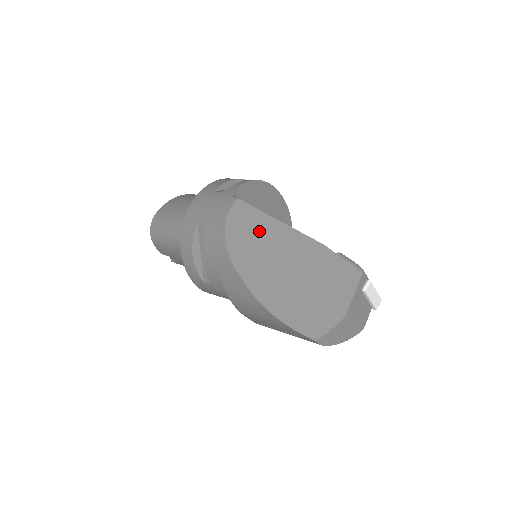
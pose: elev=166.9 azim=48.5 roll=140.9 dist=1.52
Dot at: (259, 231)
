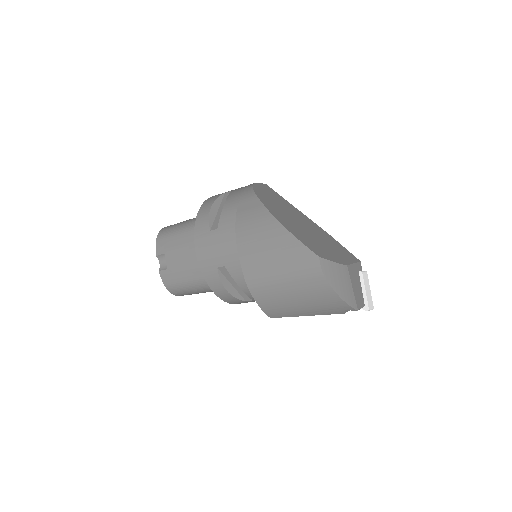
Dot at: (279, 200)
